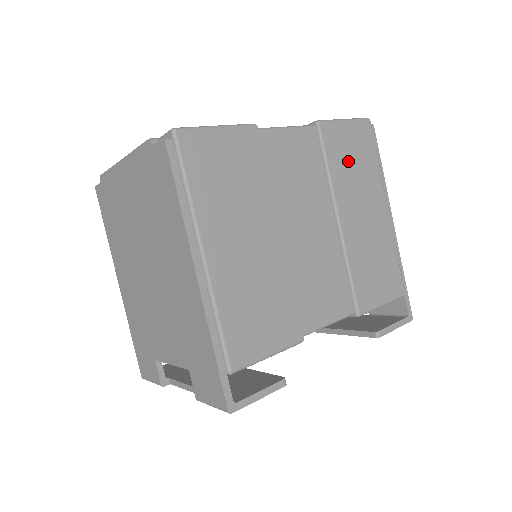
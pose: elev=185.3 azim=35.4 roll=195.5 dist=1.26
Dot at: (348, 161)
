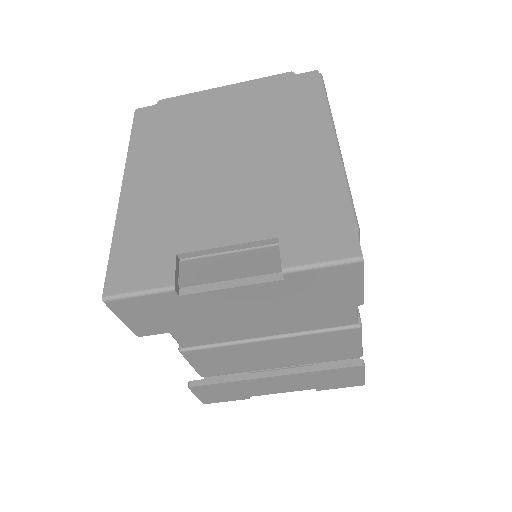
Dot at: occluded
